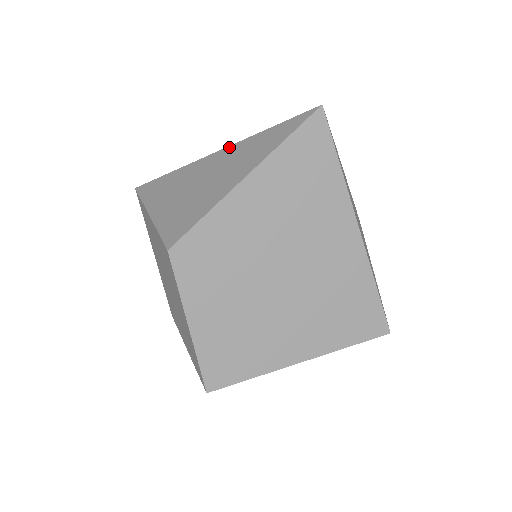
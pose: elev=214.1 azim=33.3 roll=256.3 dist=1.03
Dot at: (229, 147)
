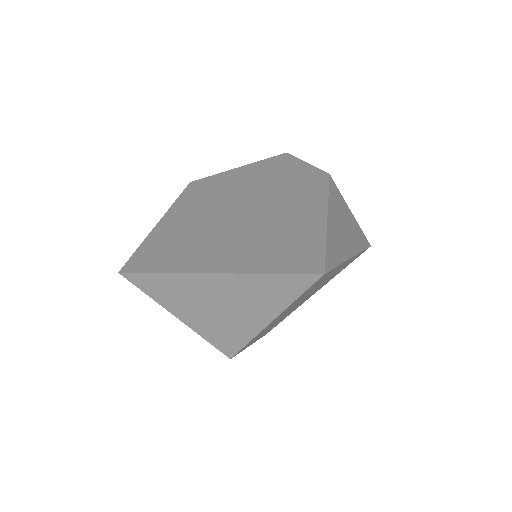
Dot at: (224, 276)
